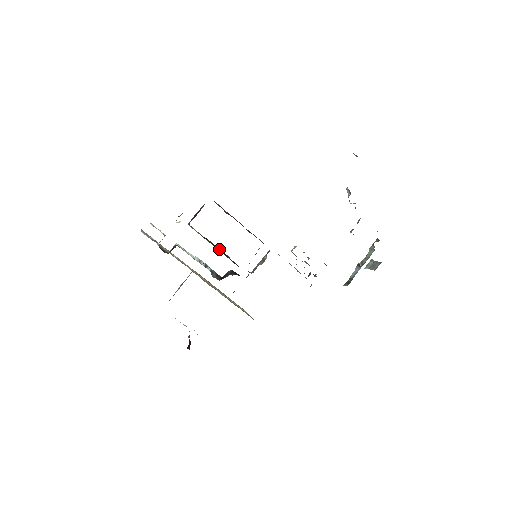
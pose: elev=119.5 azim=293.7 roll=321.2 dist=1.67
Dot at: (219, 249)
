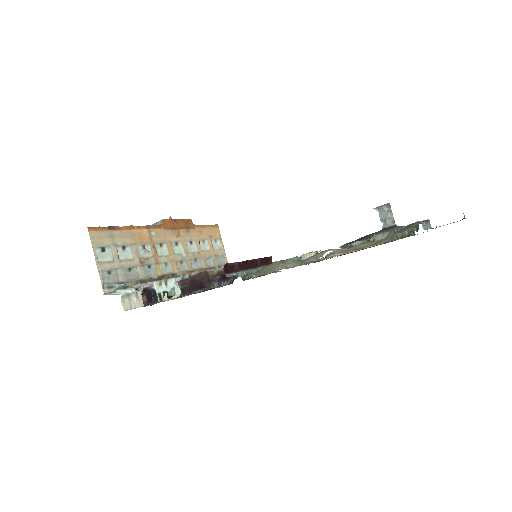
Dot at: occluded
